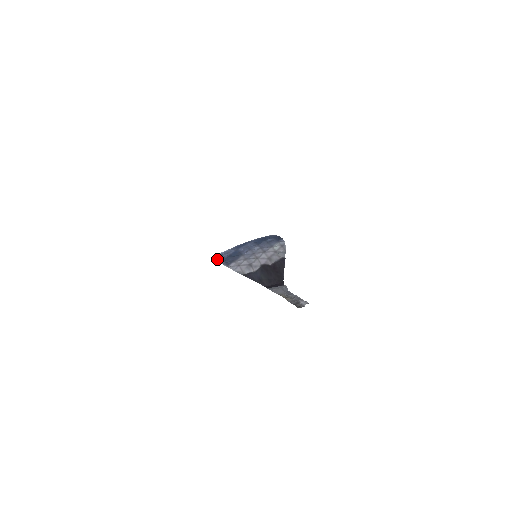
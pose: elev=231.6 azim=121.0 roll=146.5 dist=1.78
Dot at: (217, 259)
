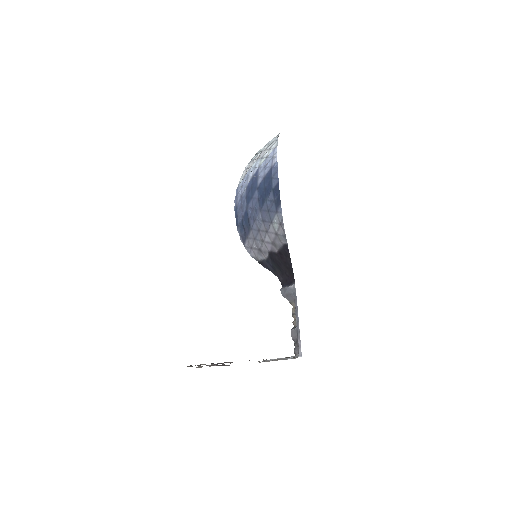
Dot at: (236, 220)
